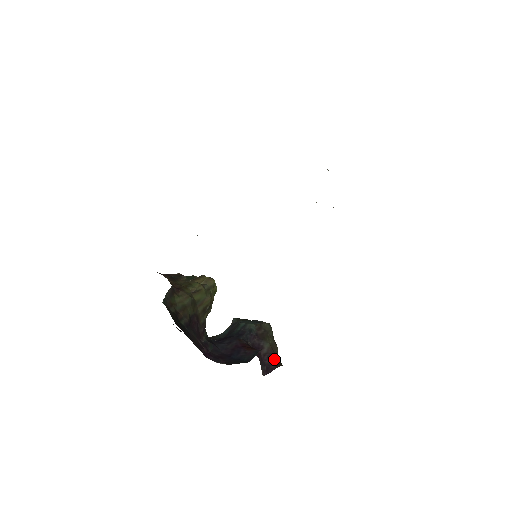
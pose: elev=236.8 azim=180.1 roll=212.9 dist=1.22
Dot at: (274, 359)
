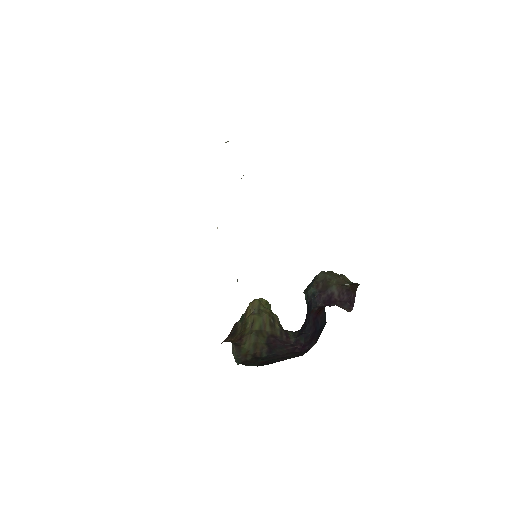
Dot at: (348, 289)
